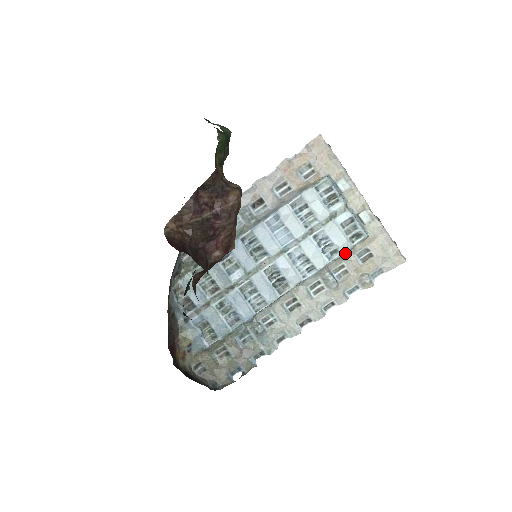
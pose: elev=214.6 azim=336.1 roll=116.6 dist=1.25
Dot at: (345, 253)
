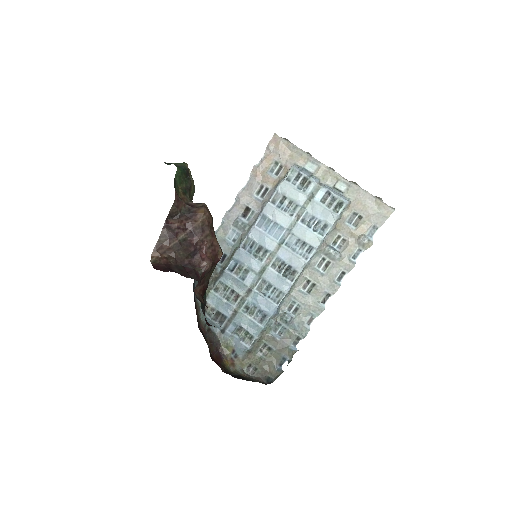
Dot at: (335, 224)
